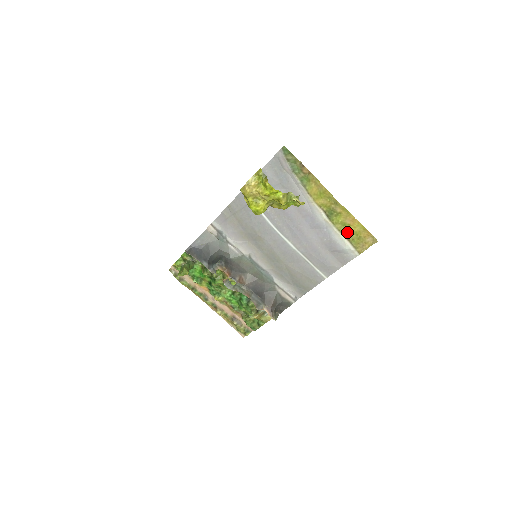
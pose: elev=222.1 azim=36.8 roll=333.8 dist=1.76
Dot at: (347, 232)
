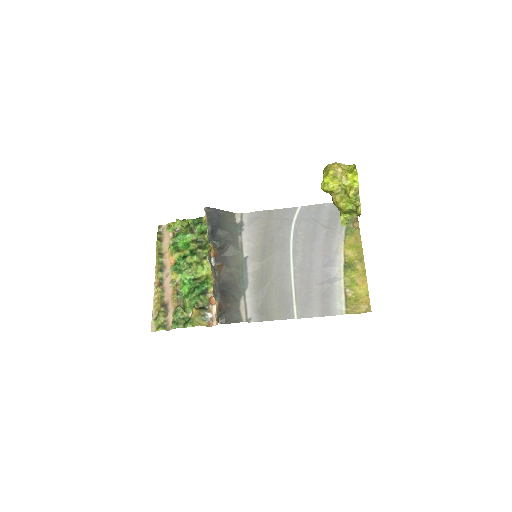
Dot at: (350, 289)
